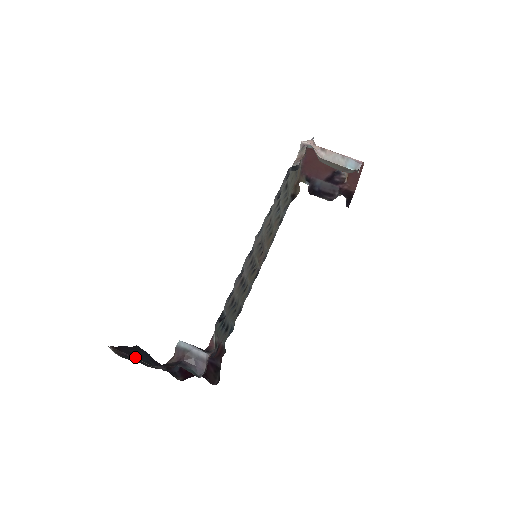
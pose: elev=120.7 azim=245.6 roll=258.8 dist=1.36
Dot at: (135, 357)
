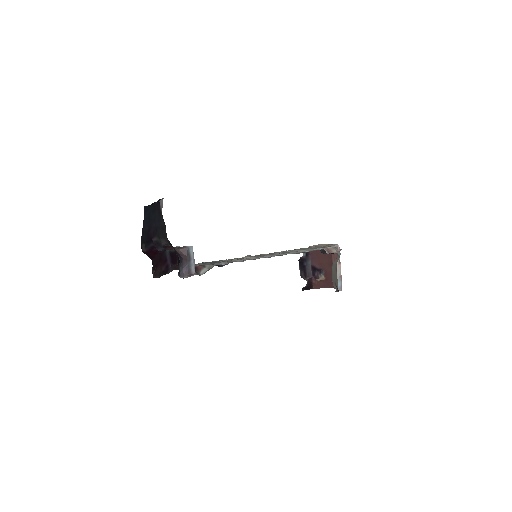
Dot at: (160, 219)
